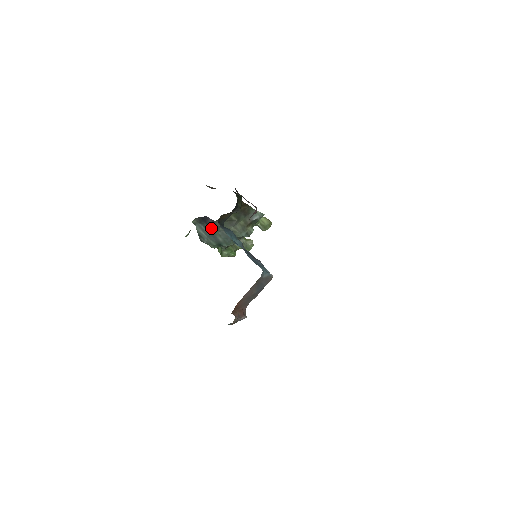
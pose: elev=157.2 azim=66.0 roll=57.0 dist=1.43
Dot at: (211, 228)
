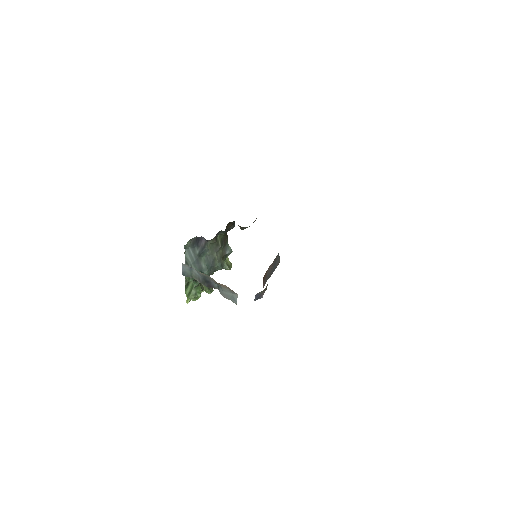
Dot at: (200, 251)
